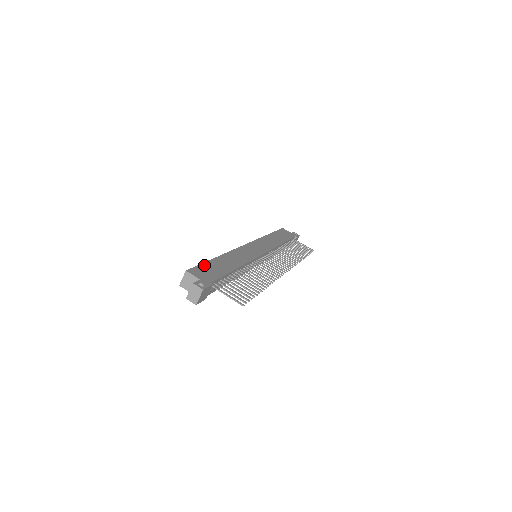
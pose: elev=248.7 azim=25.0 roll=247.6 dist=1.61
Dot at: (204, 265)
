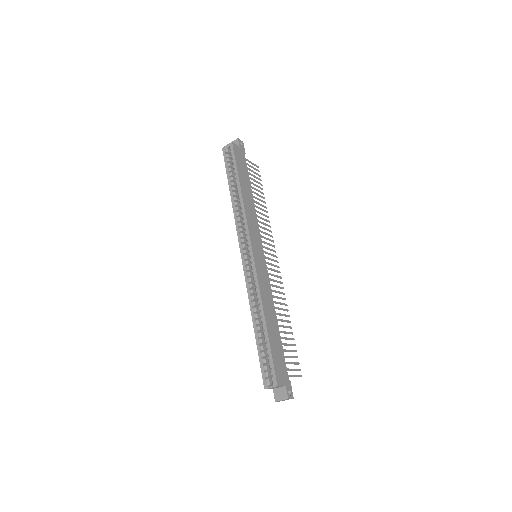
Dot at: (274, 356)
